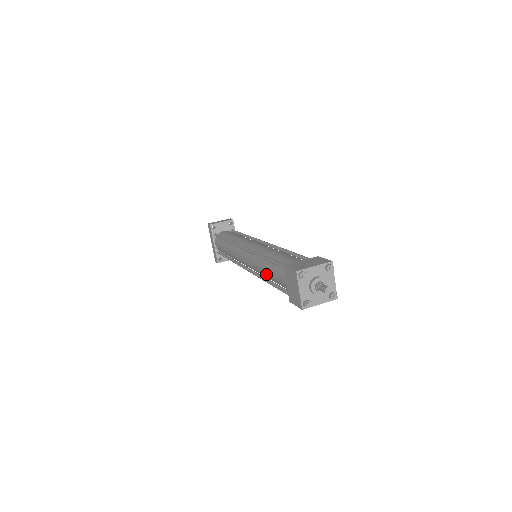
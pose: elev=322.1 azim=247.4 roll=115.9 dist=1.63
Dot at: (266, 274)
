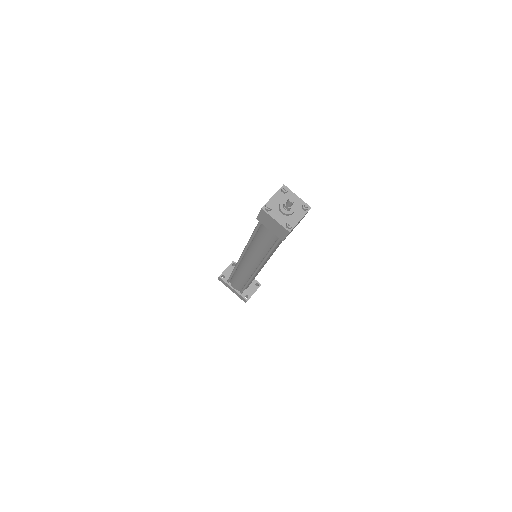
Dot at: (261, 249)
